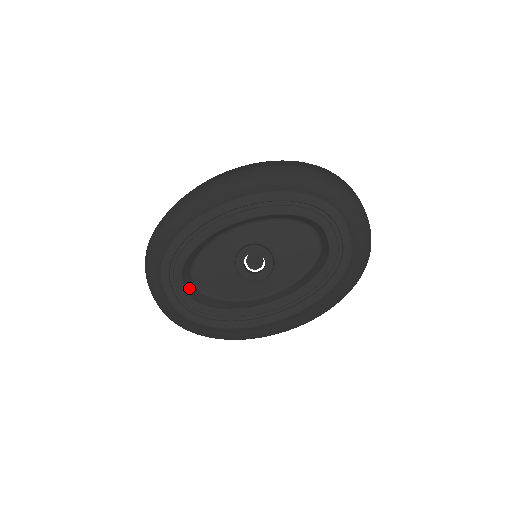
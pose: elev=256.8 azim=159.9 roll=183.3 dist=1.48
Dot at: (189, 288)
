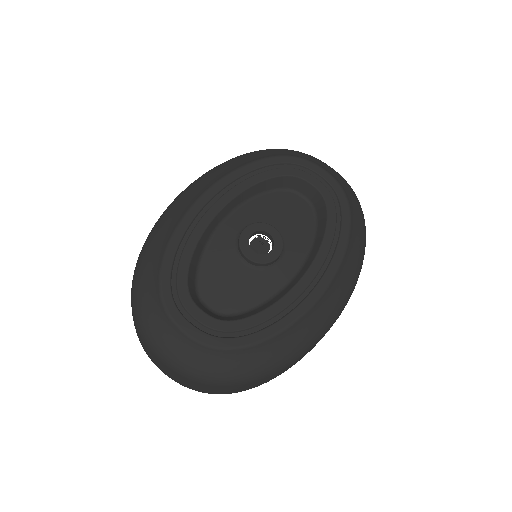
Dot at: (208, 313)
